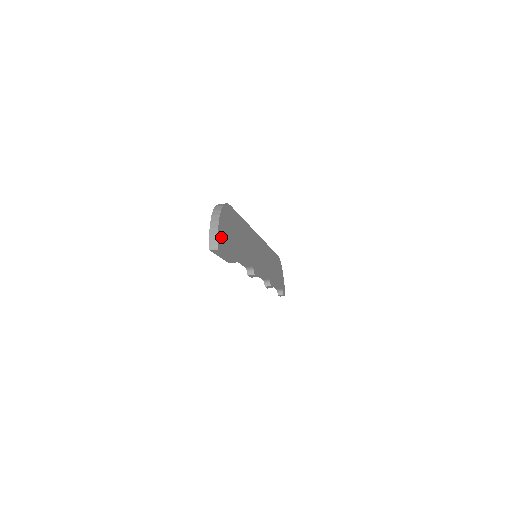
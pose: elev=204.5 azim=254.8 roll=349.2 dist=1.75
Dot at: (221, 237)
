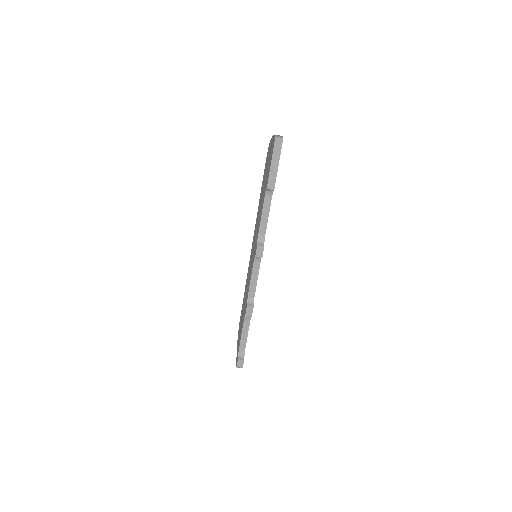
Dot at: occluded
